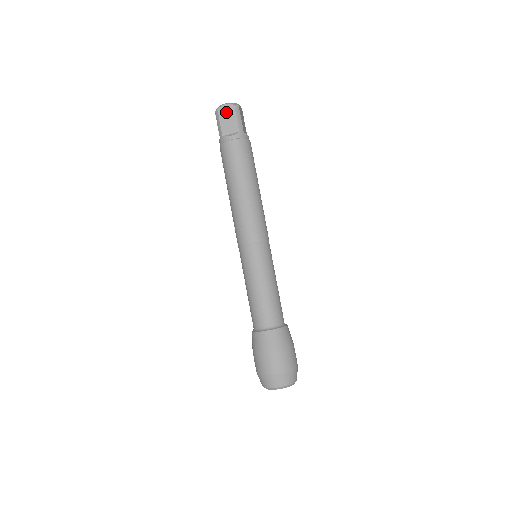
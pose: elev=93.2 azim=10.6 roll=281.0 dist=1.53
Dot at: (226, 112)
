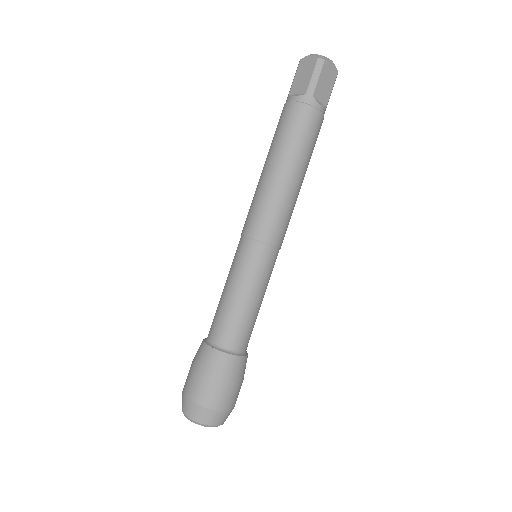
Dot at: (306, 65)
